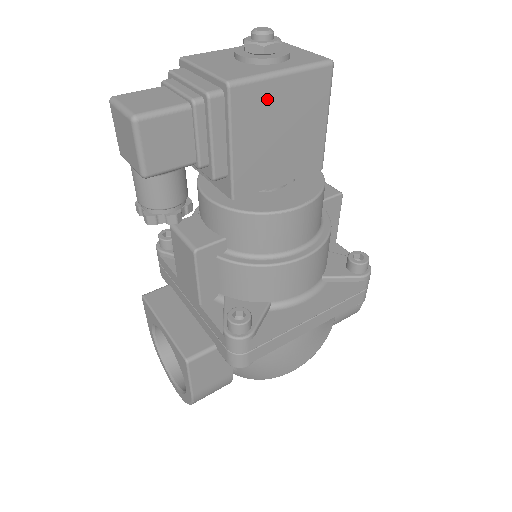
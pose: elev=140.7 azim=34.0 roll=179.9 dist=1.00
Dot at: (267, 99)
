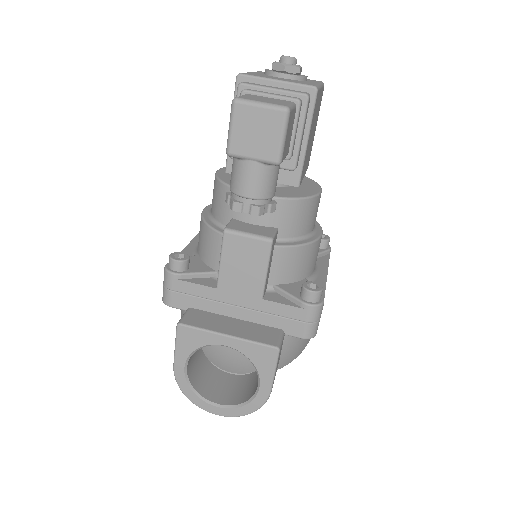
Dot at: (317, 104)
